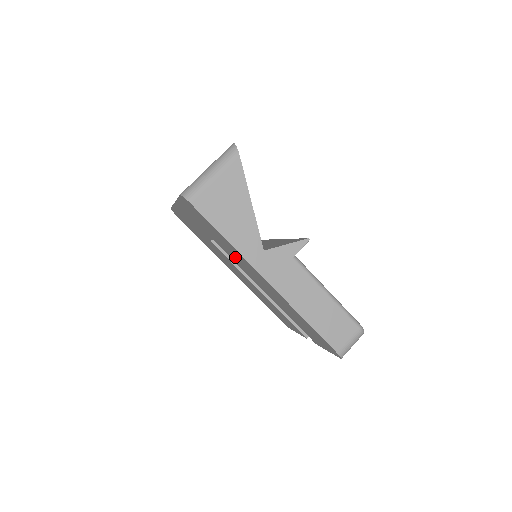
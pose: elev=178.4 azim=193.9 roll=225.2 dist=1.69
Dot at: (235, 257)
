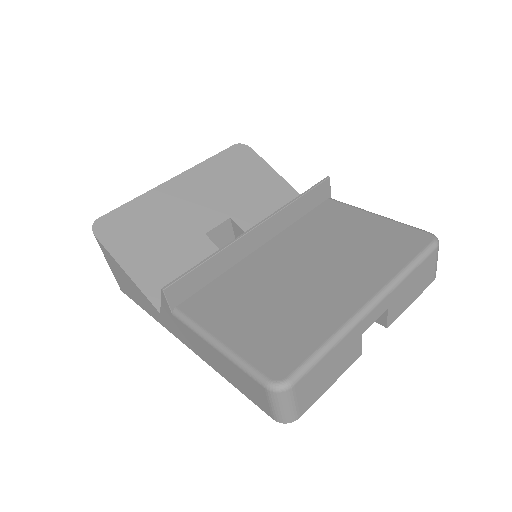
Dot at: occluded
